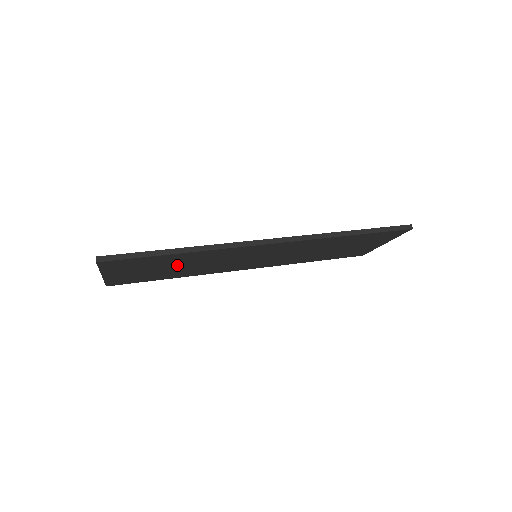
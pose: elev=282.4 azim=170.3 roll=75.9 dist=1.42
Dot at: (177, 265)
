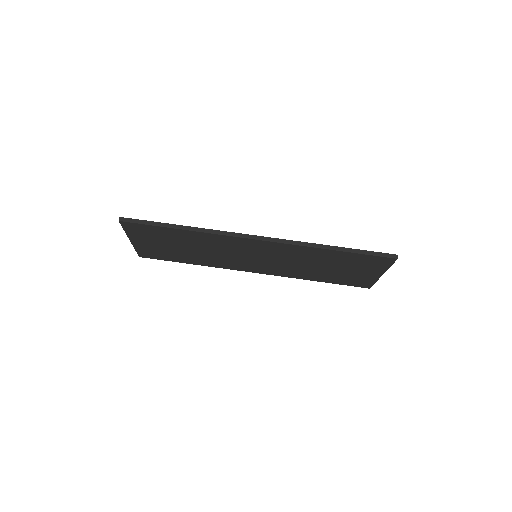
Dot at: (187, 246)
